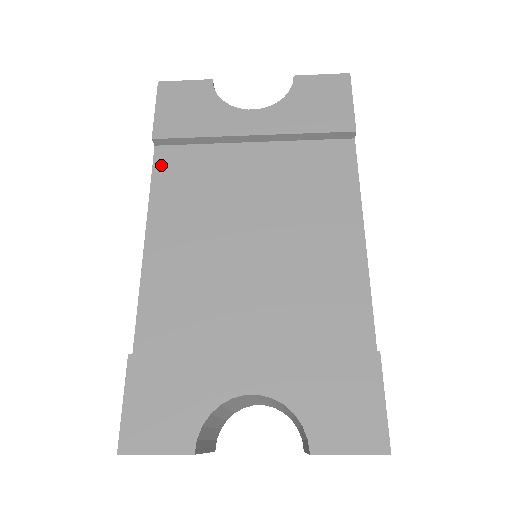
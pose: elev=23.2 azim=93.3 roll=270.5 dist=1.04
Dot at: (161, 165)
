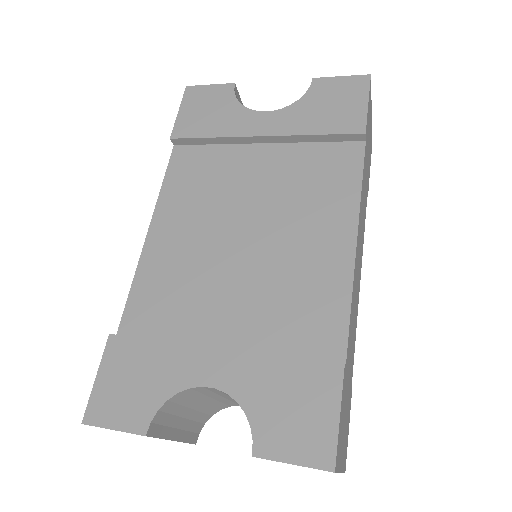
Dot at: (176, 163)
